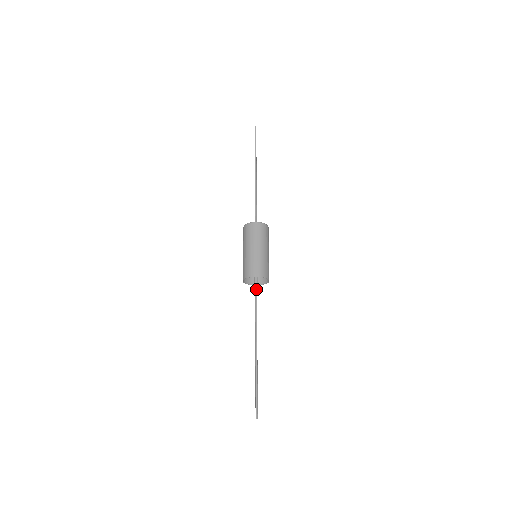
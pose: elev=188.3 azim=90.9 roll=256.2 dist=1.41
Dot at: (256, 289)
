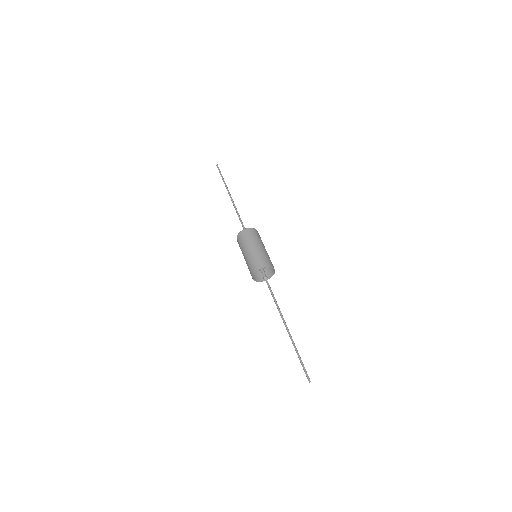
Dot at: occluded
